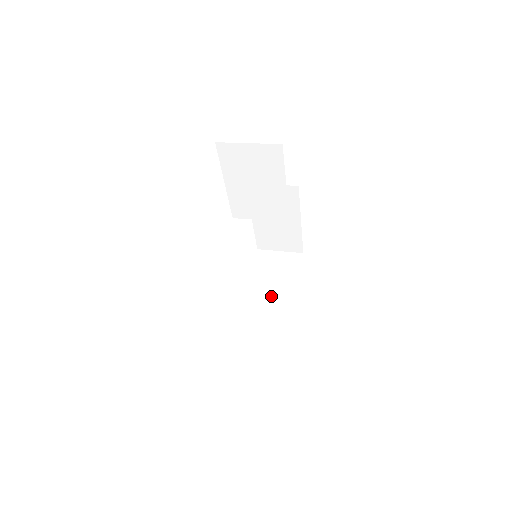
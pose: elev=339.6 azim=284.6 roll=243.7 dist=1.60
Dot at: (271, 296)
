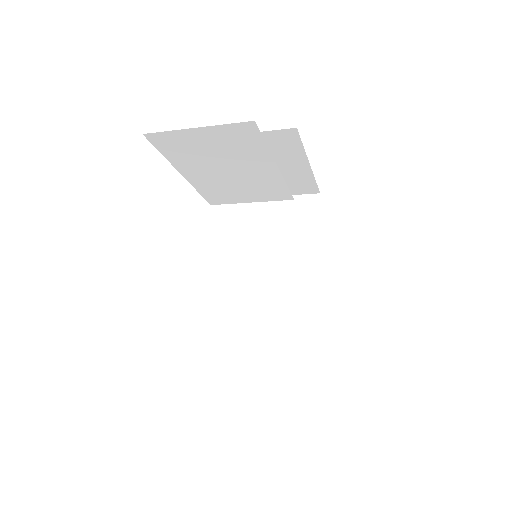
Dot at: (288, 267)
